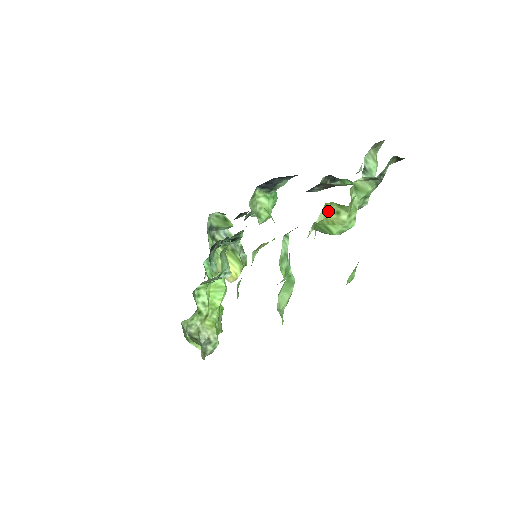
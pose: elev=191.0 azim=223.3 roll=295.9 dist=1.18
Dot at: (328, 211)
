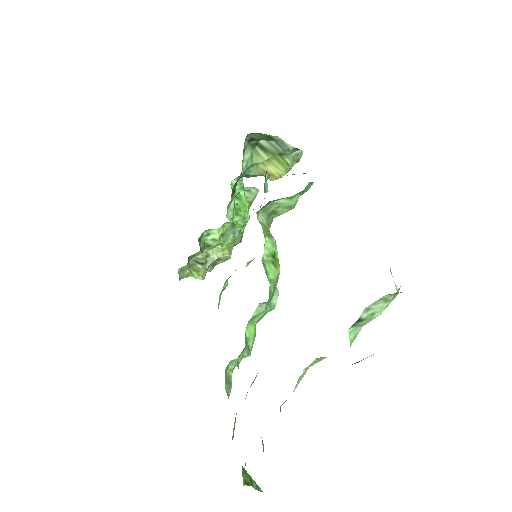
Dot at: occluded
